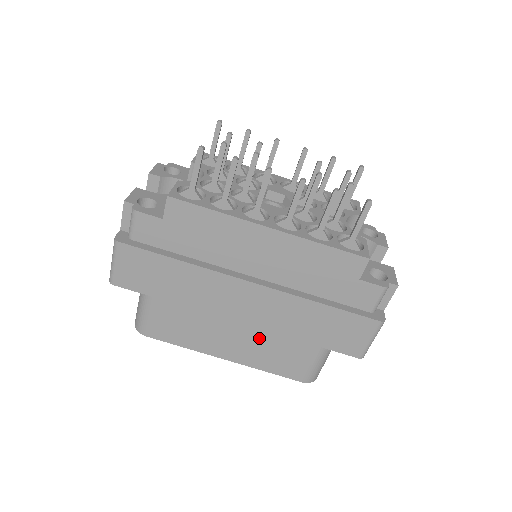
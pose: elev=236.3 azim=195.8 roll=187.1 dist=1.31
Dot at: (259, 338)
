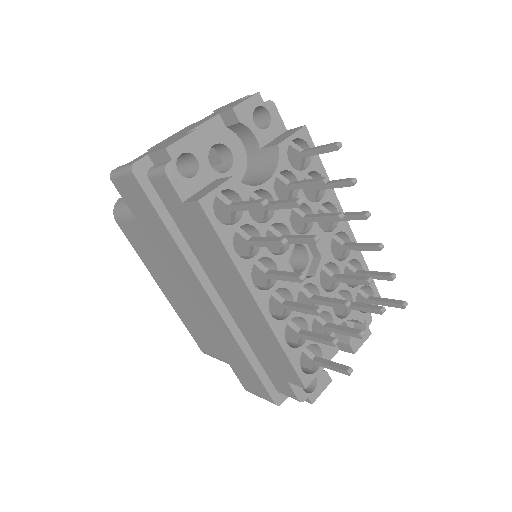
Dot at: (193, 315)
